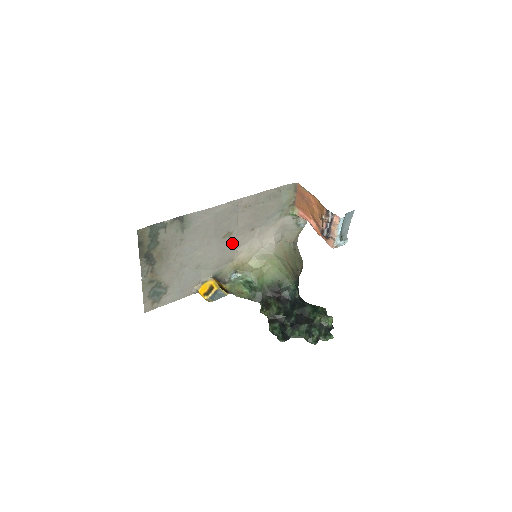
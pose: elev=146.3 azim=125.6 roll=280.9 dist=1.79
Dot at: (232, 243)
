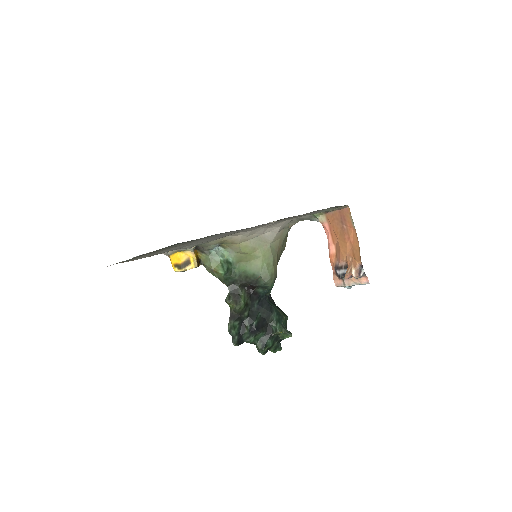
Dot at: occluded
